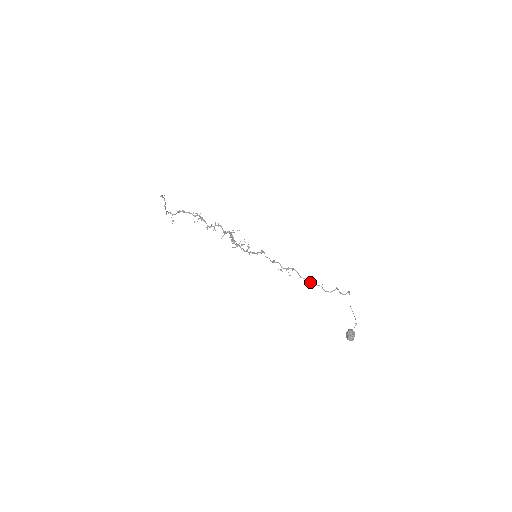
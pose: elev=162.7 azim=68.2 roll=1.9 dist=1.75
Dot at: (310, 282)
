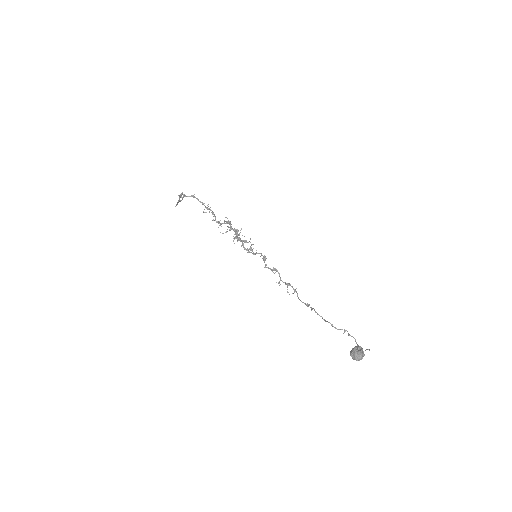
Dot at: occluded
